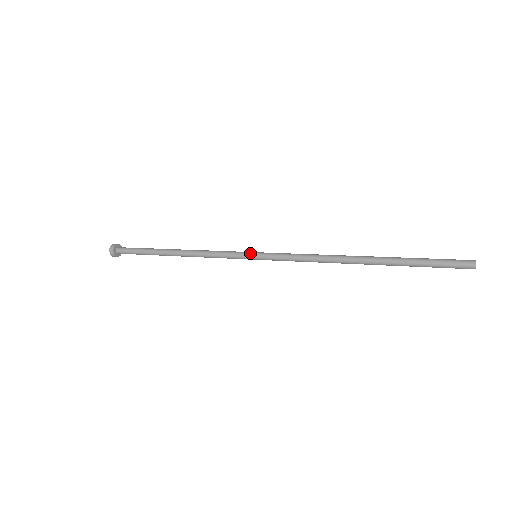
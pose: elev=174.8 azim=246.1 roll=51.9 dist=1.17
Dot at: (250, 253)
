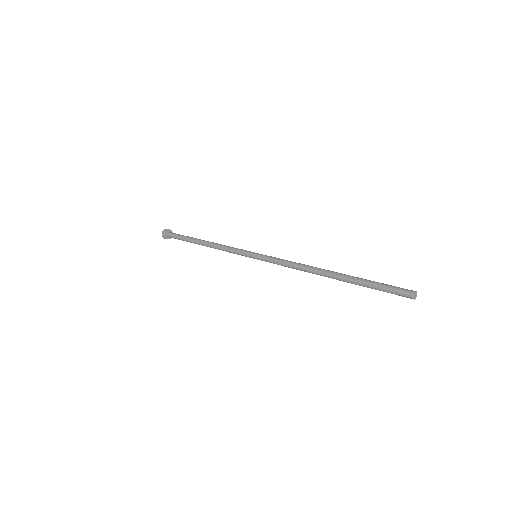
Dot at: (252, 252)
